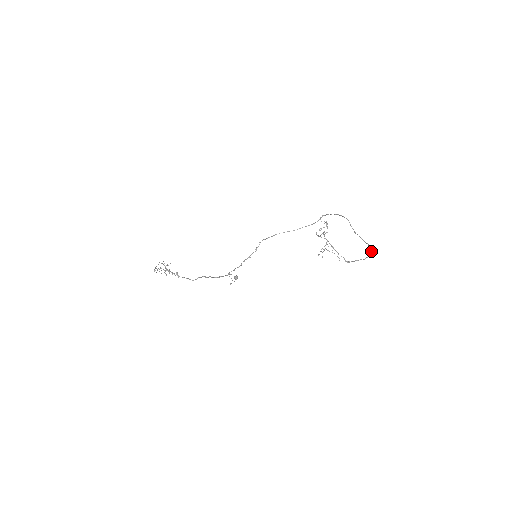
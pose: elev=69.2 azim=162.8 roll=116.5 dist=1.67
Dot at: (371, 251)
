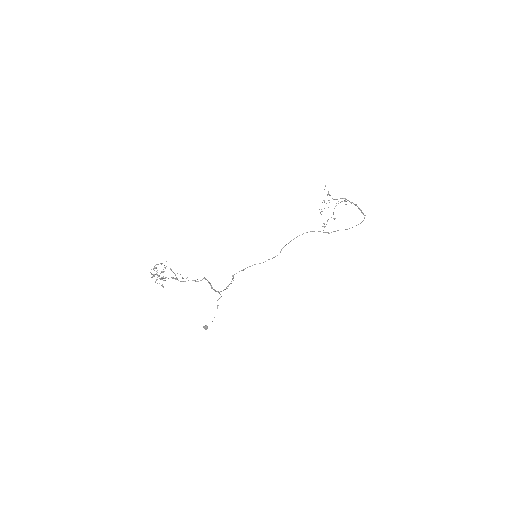
Dot at: occluded
